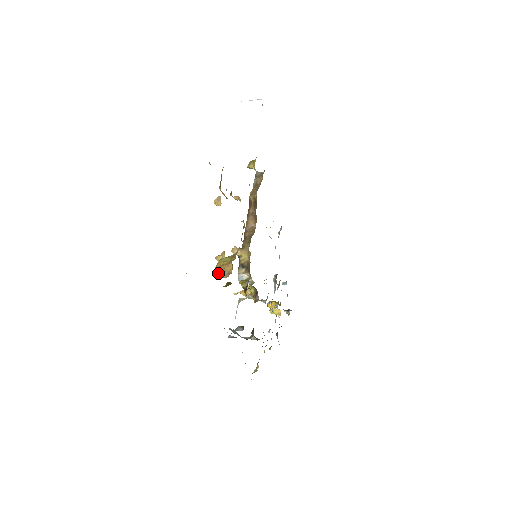
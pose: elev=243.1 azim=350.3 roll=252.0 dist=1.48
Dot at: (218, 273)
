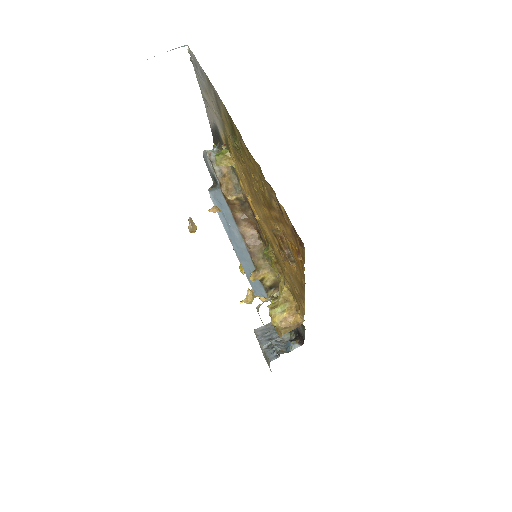
Dot at: (283, 330)
